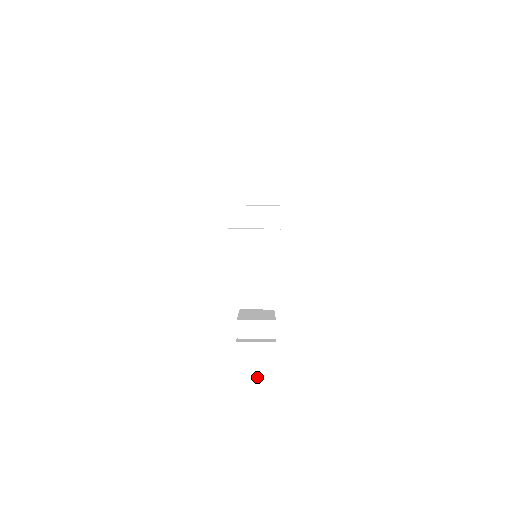
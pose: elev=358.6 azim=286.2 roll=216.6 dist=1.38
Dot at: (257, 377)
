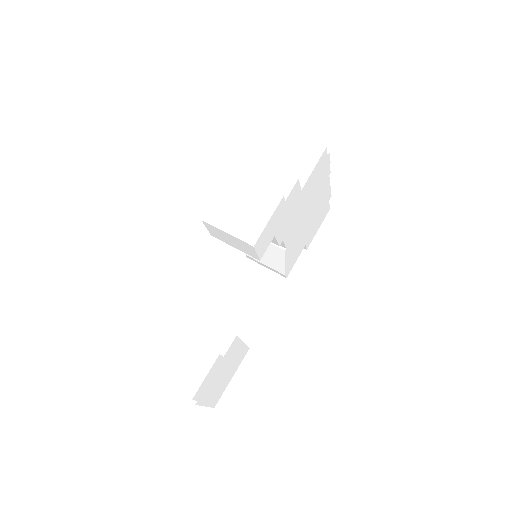
Dot at: (175, 383)
